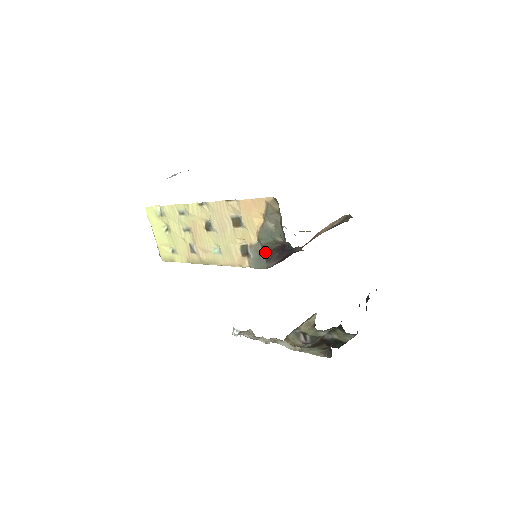
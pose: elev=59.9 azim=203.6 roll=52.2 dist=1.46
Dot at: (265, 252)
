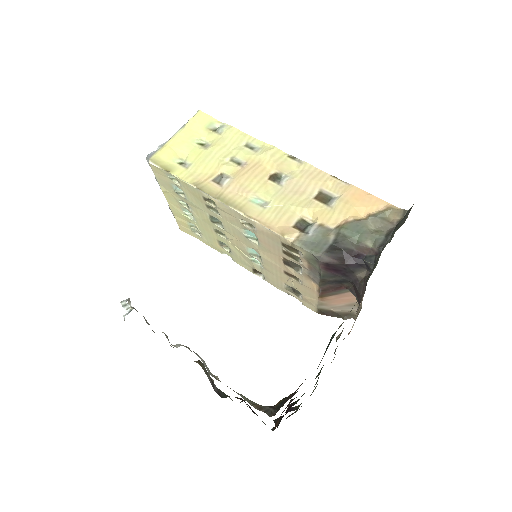
Dot at: (335, 242)
